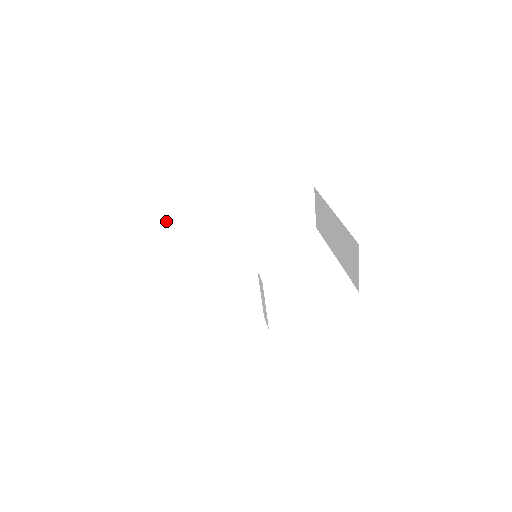
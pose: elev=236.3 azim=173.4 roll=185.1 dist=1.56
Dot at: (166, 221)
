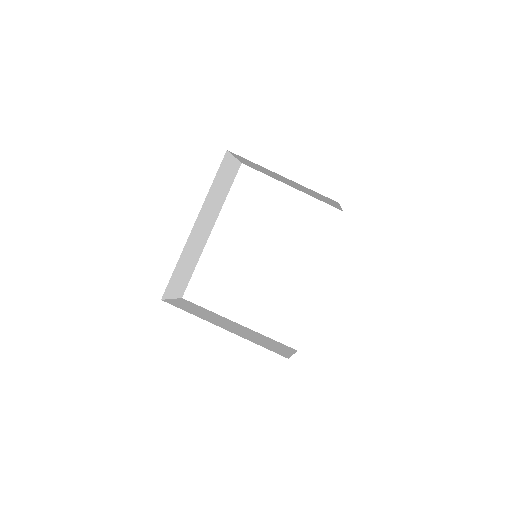
Dot at: (163, 296)
